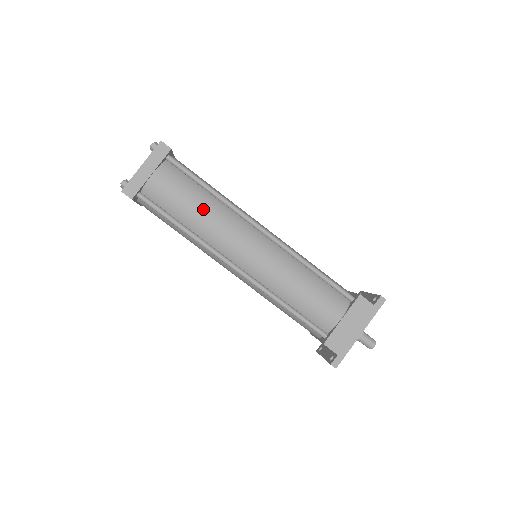
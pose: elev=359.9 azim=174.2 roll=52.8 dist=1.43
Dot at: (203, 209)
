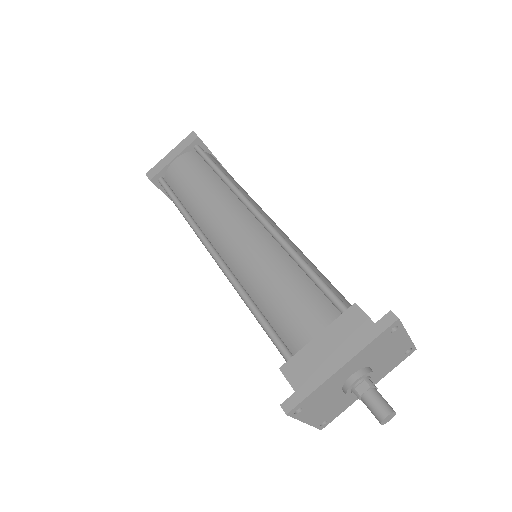
Dot at: (203, 189)
